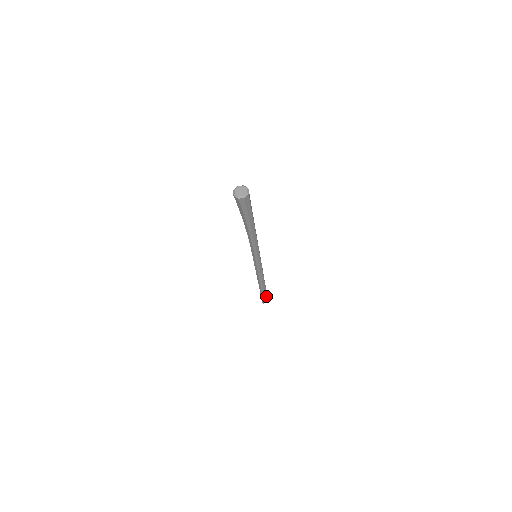
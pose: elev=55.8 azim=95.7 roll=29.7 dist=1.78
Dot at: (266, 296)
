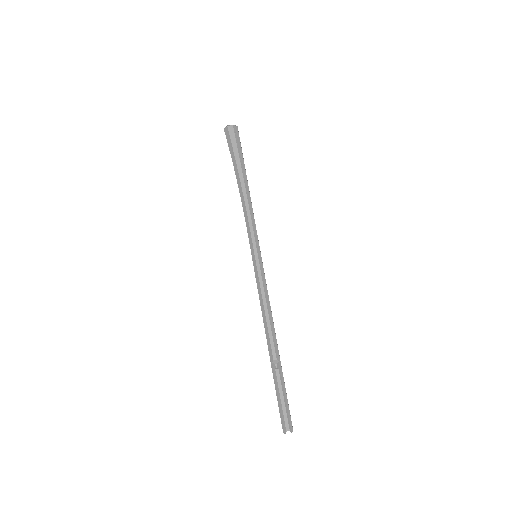
Dot at: (285, 398)
